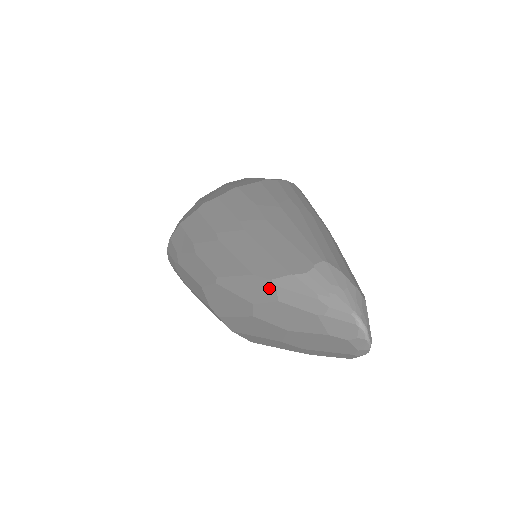
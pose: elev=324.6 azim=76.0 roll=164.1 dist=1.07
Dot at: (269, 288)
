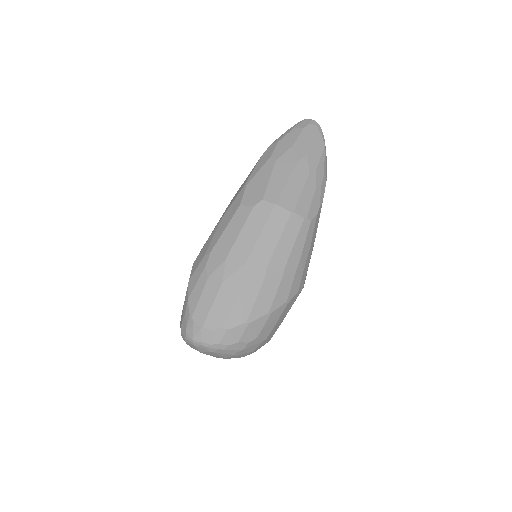
Dot at: (271, 147)
